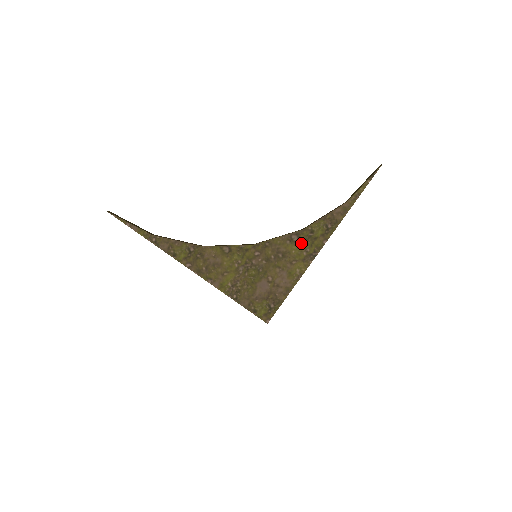
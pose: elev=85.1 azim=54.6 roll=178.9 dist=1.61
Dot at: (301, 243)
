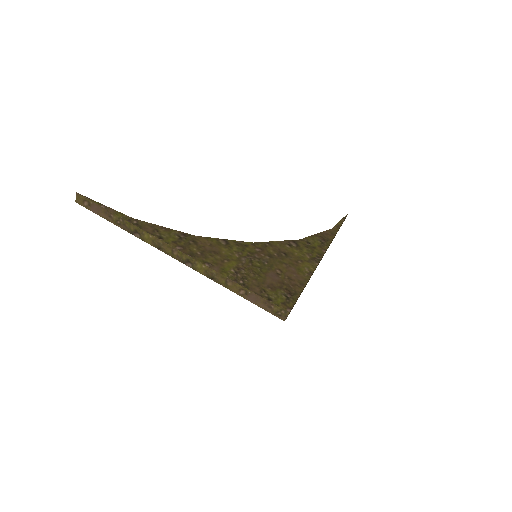
Dot at: (301, 249)
